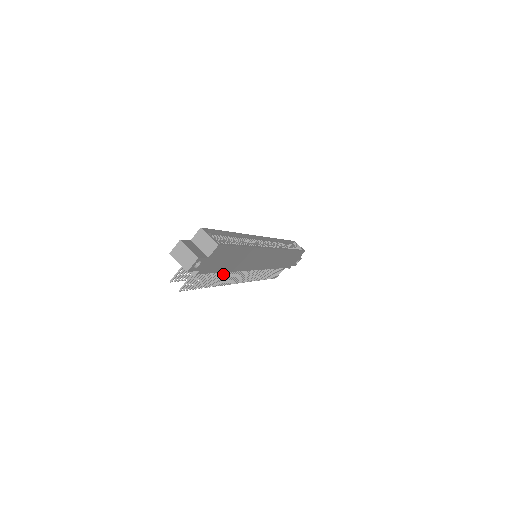
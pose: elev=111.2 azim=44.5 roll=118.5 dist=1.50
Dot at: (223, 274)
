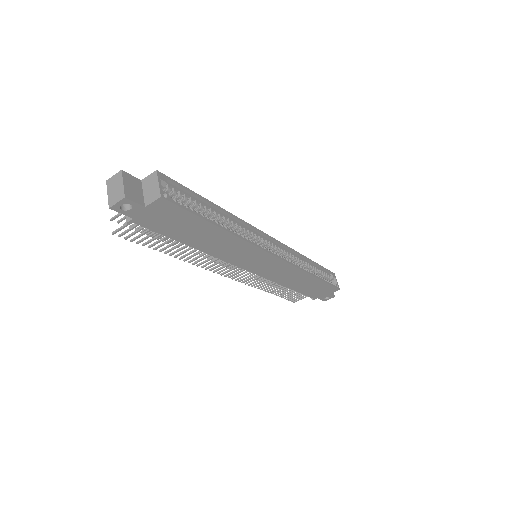
Dot at: (190, 249)
